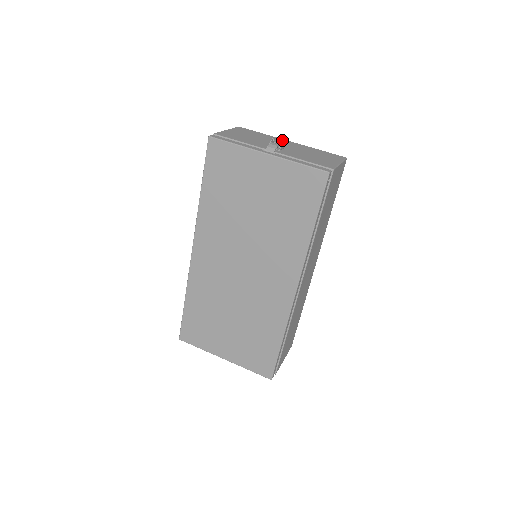
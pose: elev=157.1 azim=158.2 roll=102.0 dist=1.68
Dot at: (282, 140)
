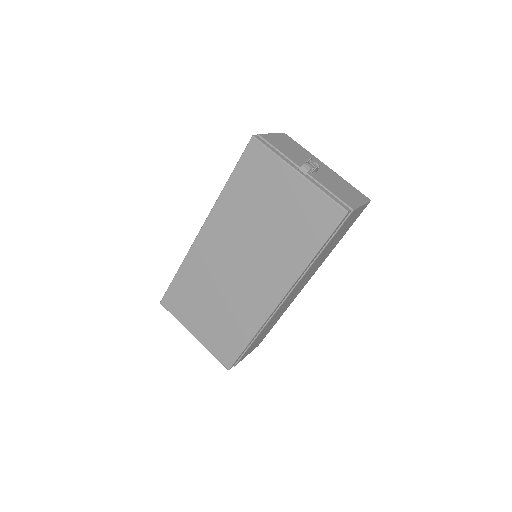
Dot at: (319, 161)
